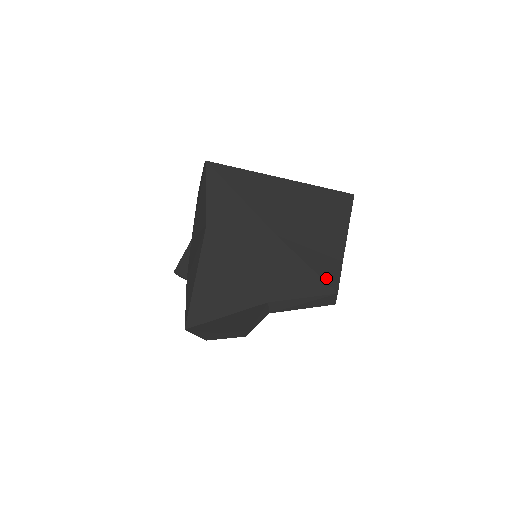
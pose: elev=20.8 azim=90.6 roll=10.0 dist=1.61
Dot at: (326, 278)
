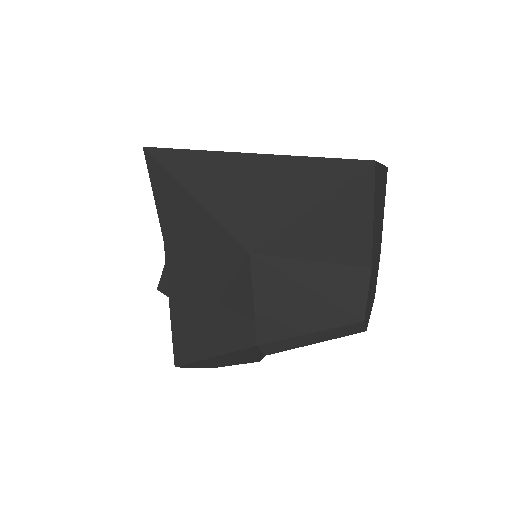
Dot at: (342, 301)
